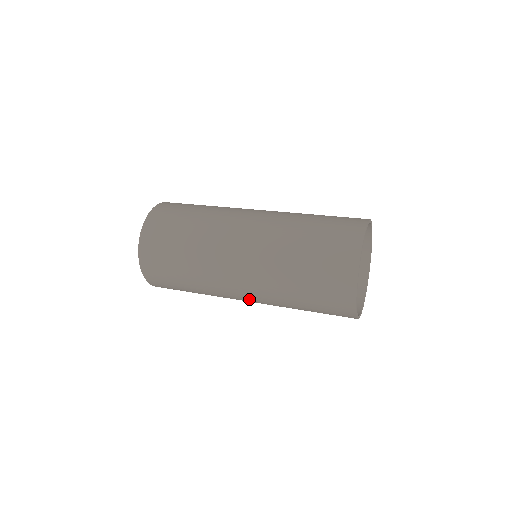
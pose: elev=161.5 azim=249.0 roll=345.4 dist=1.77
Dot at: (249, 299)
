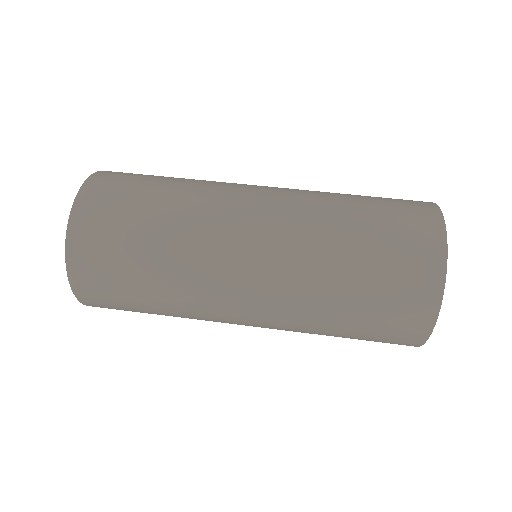
Dot at: occluded
